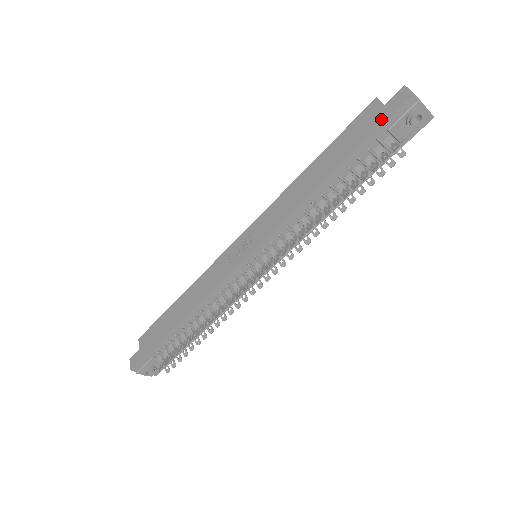
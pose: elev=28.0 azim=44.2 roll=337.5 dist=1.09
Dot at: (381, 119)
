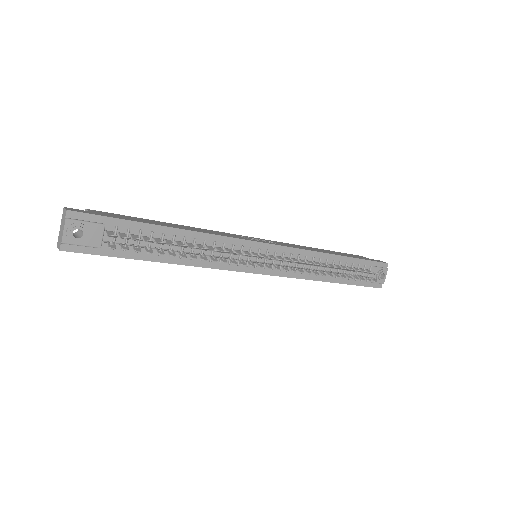
Dot at: (370, 259)
